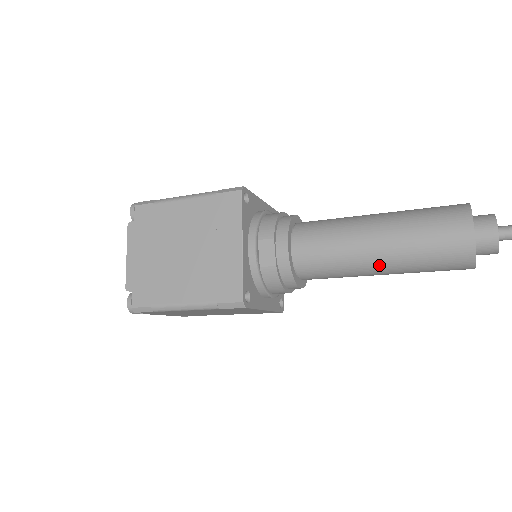
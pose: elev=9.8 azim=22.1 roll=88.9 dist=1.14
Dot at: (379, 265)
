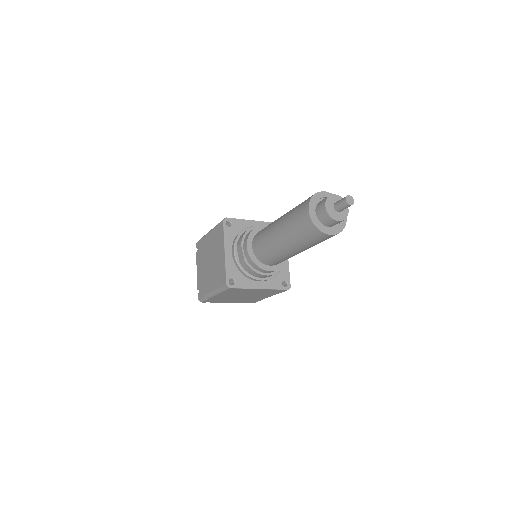
Dot at: (285, 247)
